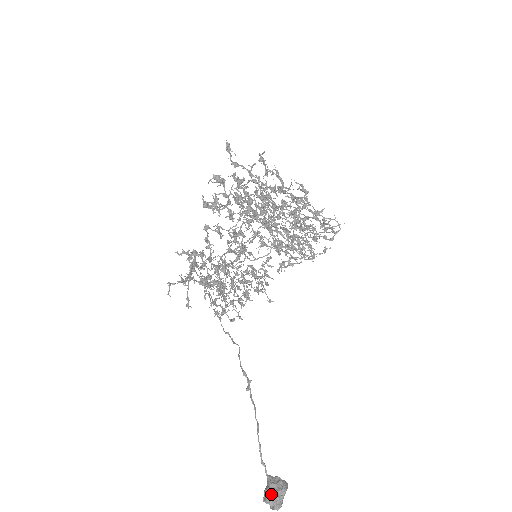
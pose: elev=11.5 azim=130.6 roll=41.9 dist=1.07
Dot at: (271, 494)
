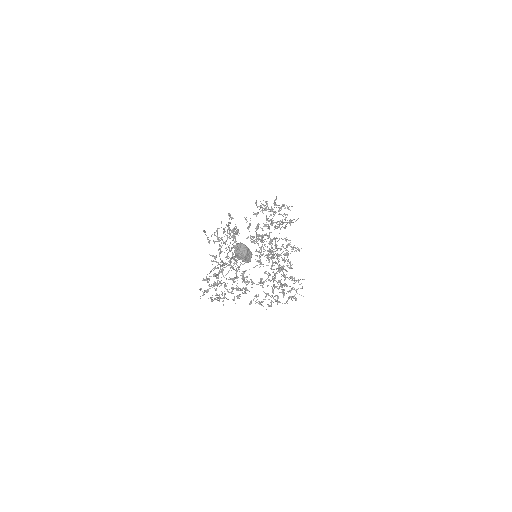
Dot at: occluded
